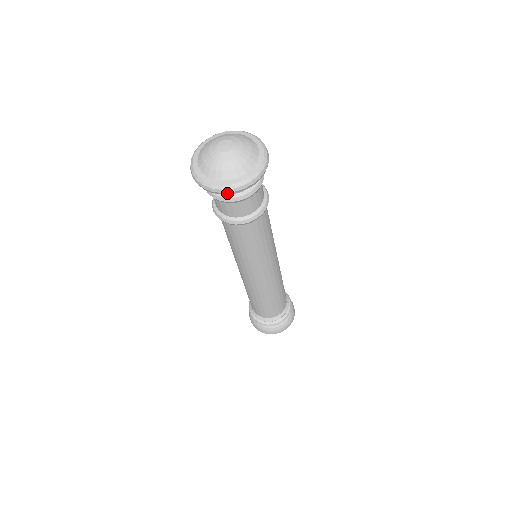
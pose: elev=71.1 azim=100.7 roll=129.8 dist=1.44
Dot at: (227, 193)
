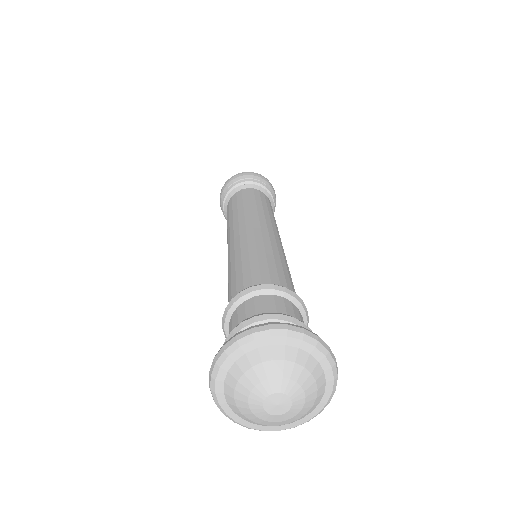
Dot at: occluded
